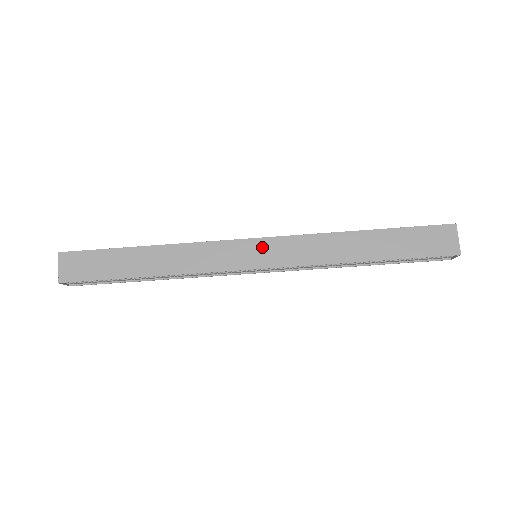
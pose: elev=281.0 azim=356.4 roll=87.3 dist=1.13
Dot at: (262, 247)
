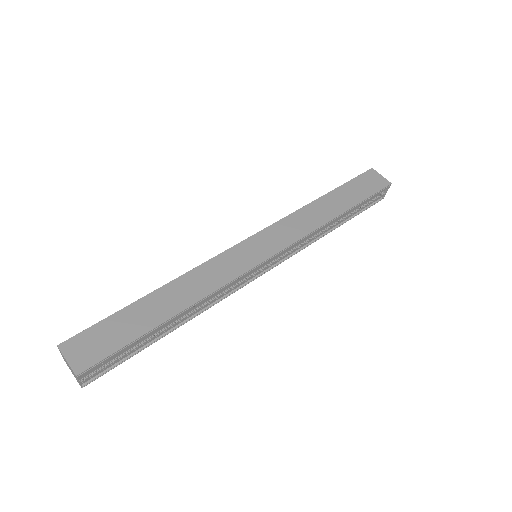
Dot at: (259, 241)
